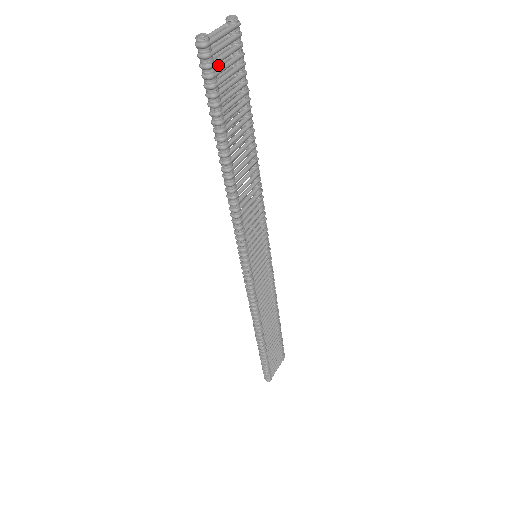
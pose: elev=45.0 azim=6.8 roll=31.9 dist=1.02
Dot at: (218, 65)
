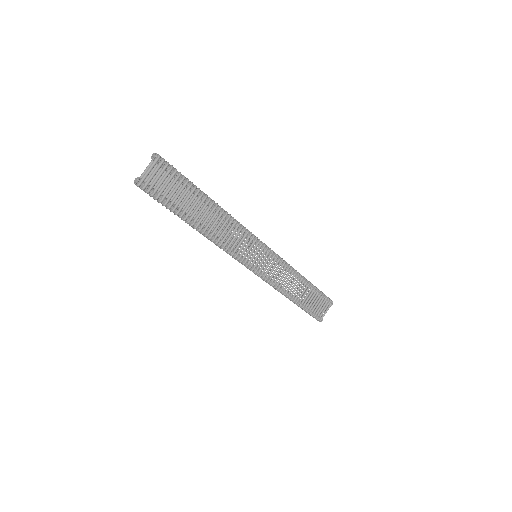
Dot at: (158, 183)
